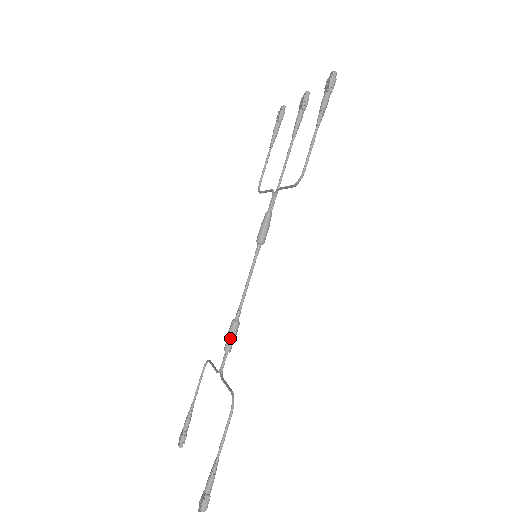
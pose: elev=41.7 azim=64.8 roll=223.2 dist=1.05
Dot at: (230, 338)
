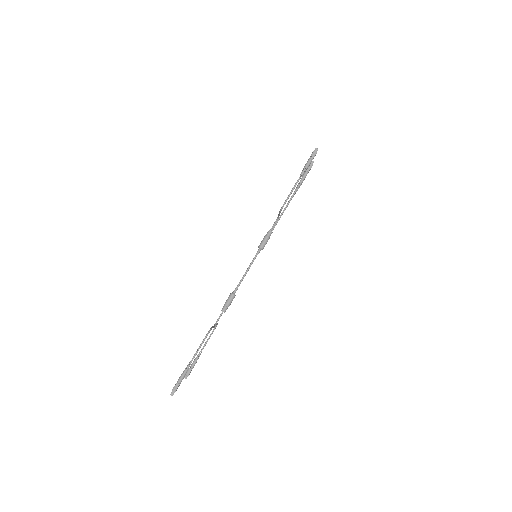
Dot at: (226, 303)
